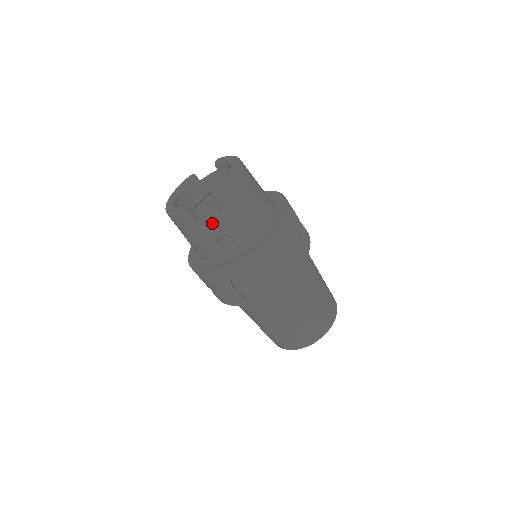
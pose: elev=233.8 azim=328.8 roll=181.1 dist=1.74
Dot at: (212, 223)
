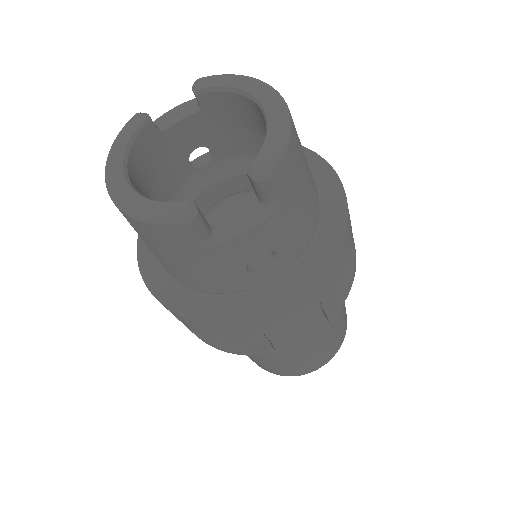
Dot at: (250, 234)
